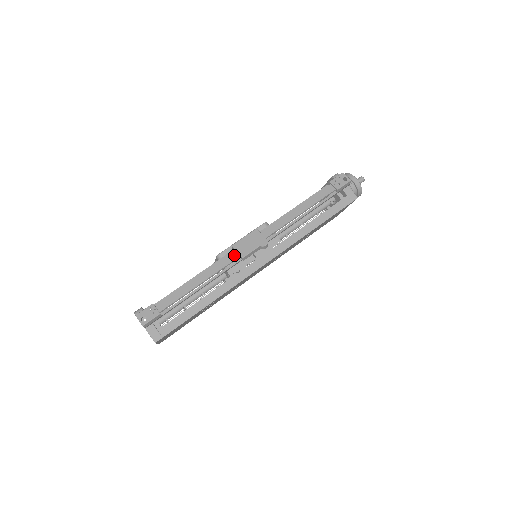
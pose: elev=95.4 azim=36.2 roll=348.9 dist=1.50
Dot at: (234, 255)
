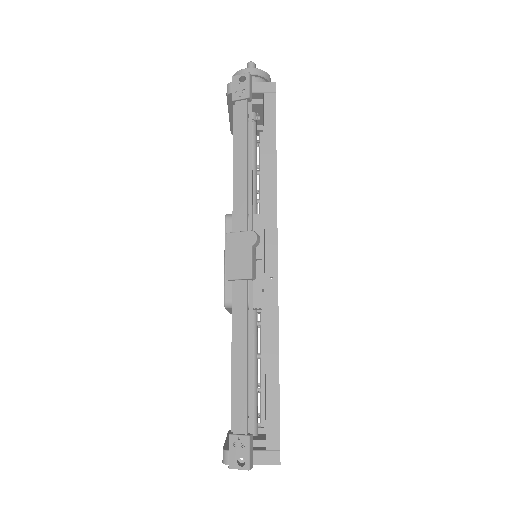
Dot at: (240, 286)
